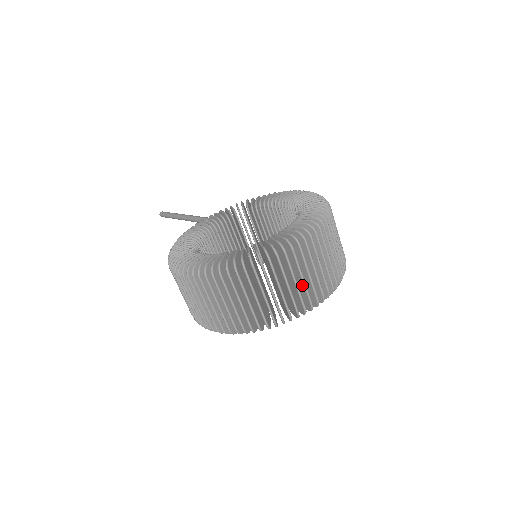
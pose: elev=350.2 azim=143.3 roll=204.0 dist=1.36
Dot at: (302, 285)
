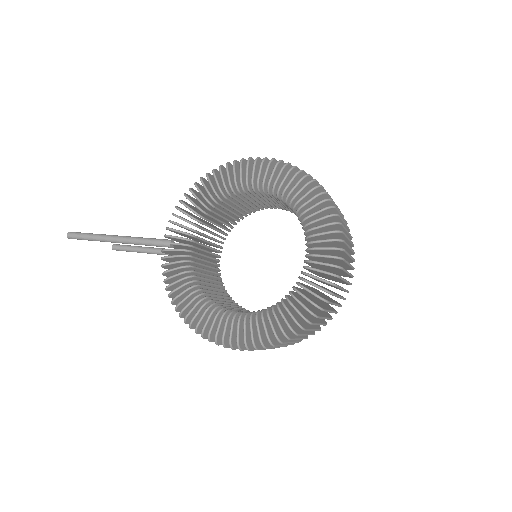
Dot at: (343, 282)
